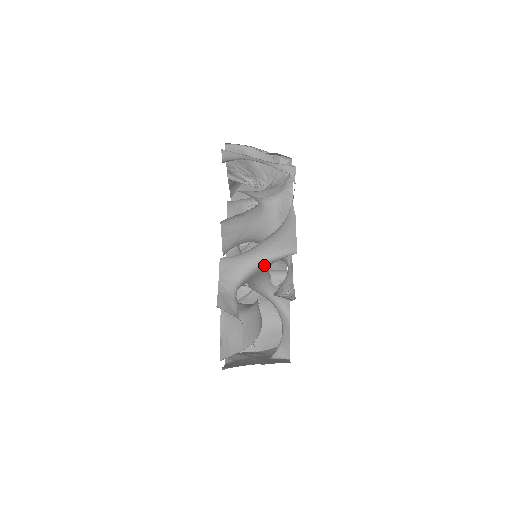
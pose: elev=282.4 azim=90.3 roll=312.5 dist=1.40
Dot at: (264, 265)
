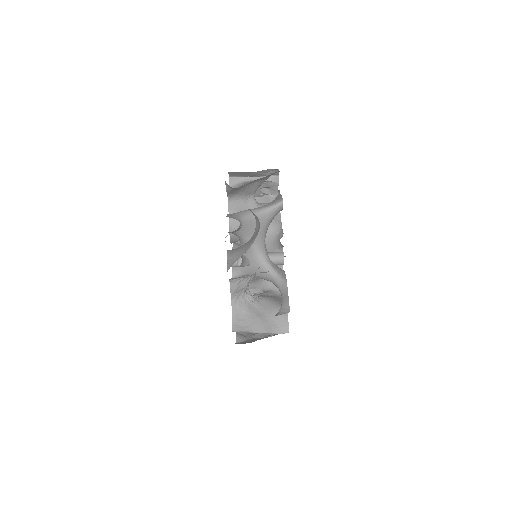
Dot at: (260, 215)
